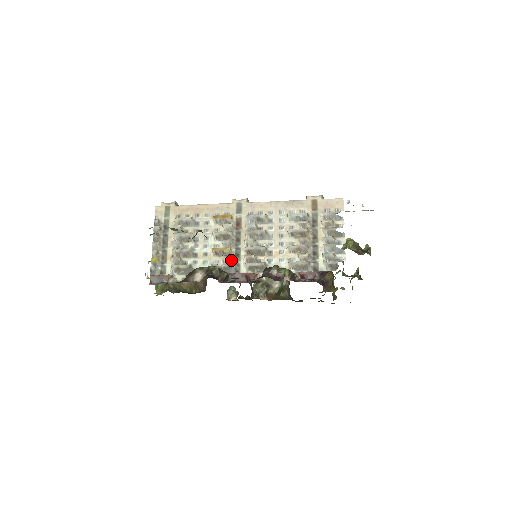
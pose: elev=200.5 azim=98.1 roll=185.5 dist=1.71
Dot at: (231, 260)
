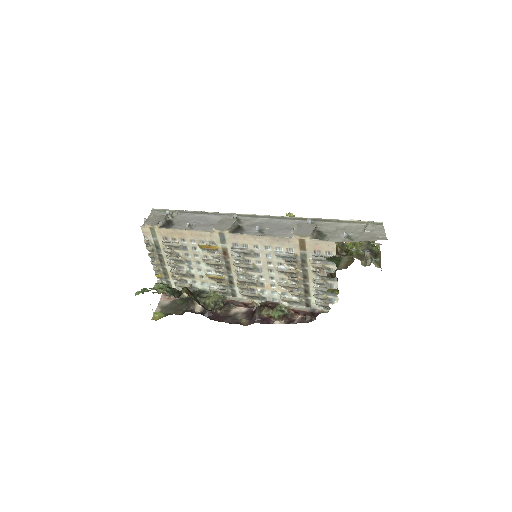
Dot at: (226, 286)
